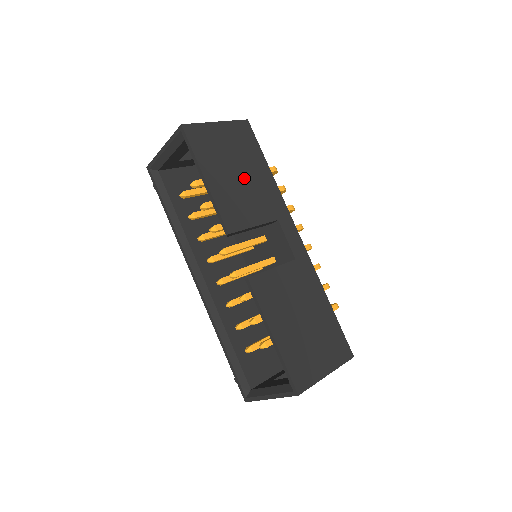
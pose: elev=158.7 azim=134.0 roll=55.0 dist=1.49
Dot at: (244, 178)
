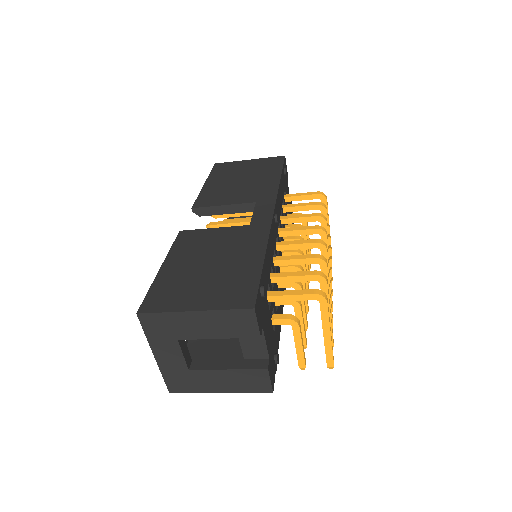
Dot at: (244, 182)
